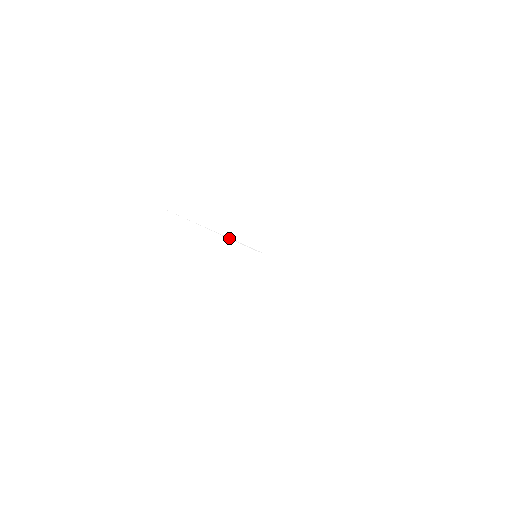
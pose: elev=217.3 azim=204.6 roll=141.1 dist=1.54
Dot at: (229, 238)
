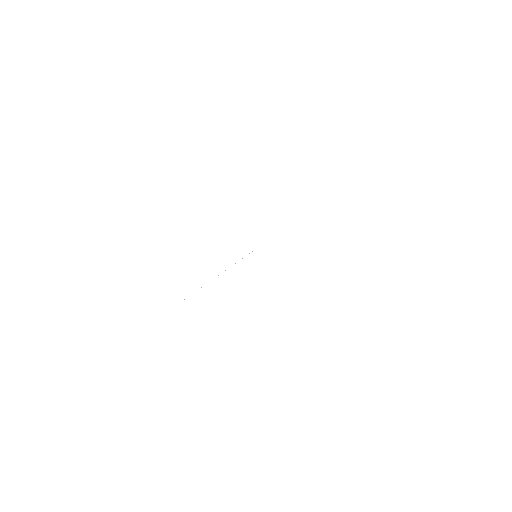
Dot at: occluded
